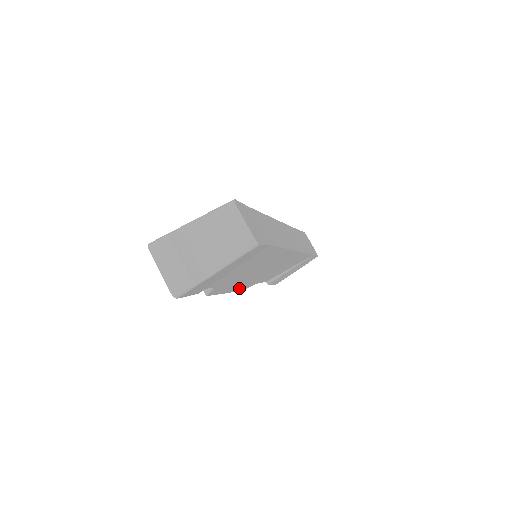
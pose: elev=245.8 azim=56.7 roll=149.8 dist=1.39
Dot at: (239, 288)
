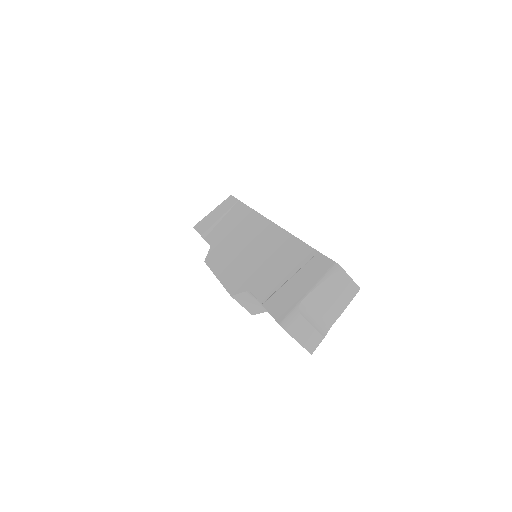
Dot at: occluded
